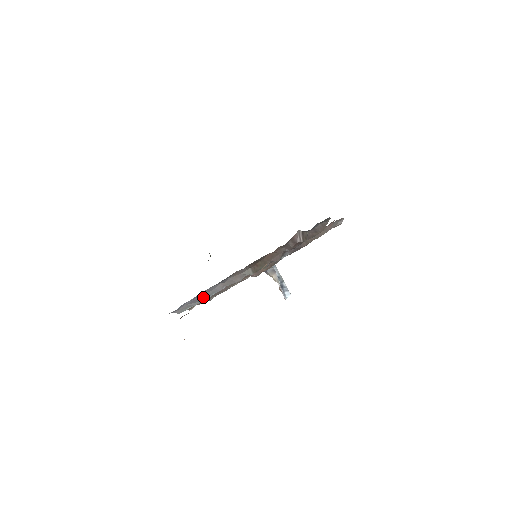
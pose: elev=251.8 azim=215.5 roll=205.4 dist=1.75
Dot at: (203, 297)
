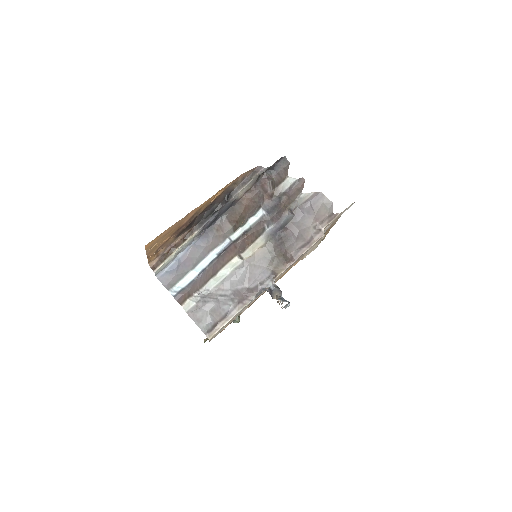
Dot at: (191, 264)
